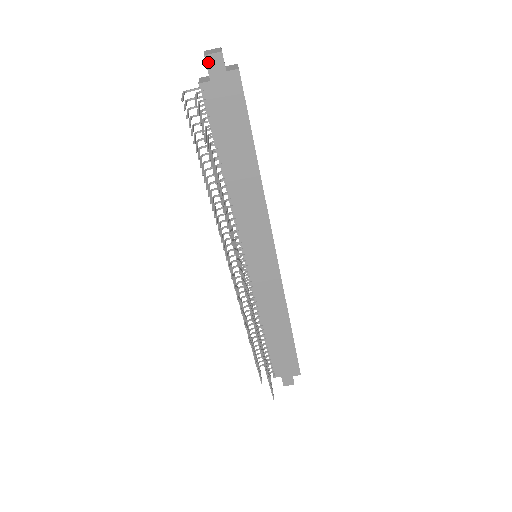
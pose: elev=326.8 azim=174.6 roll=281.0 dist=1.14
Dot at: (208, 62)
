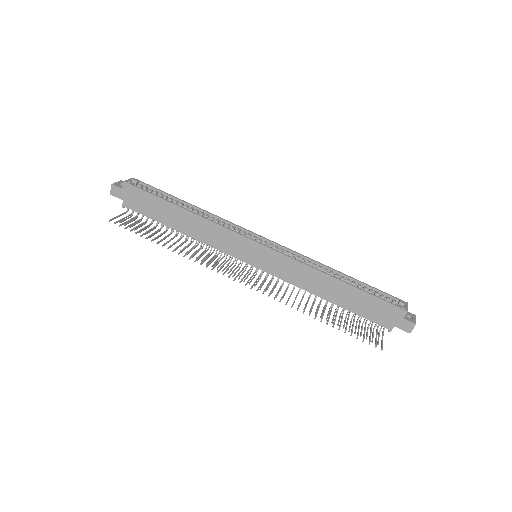
Dot at: (114, 195)
